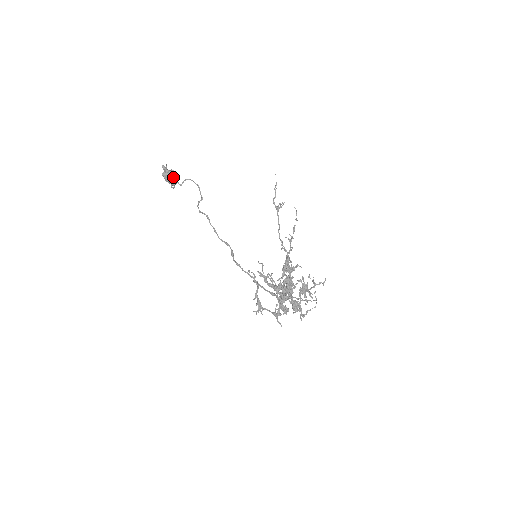
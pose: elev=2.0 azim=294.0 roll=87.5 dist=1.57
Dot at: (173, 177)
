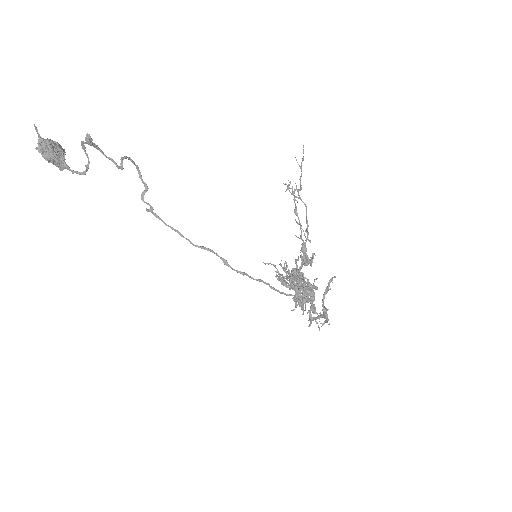
Dot at: (86, 154)
